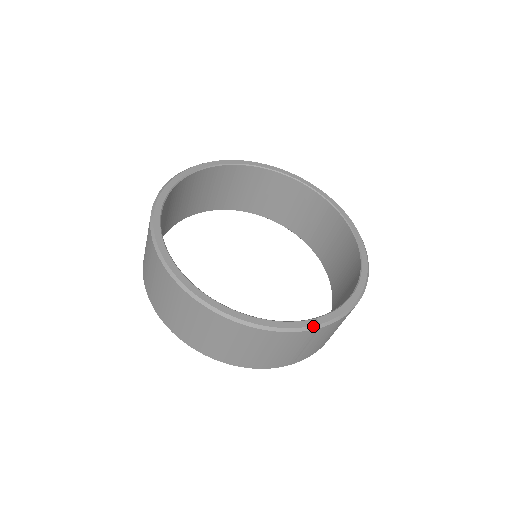
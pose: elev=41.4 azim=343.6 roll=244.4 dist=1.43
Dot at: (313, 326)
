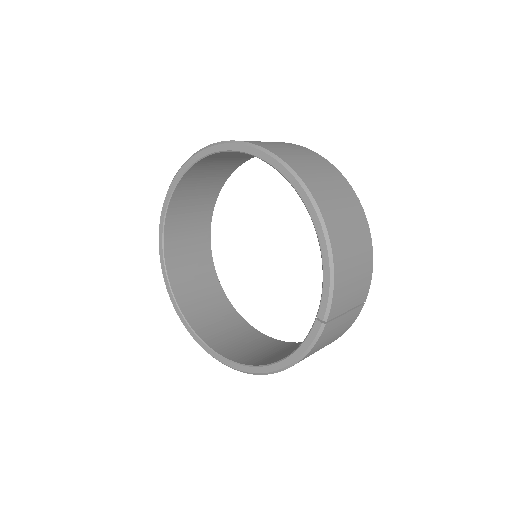
Dot at: (320, 328)
